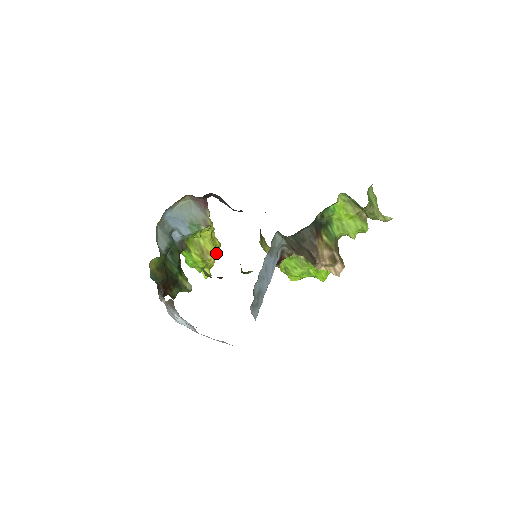
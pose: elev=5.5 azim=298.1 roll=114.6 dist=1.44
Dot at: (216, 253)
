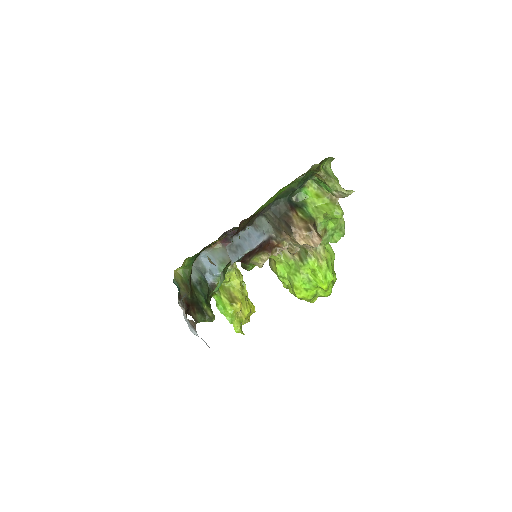
Dot at: (247, 309)
